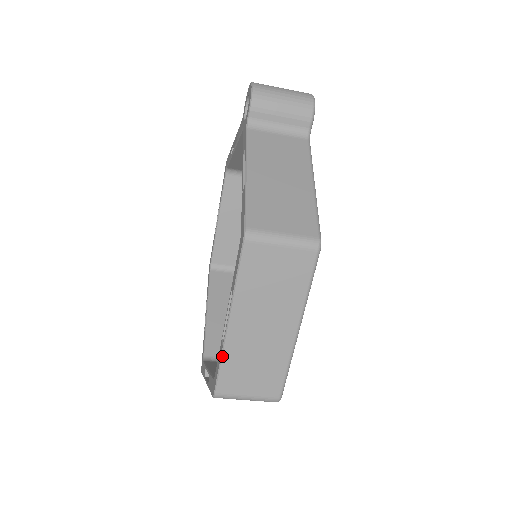
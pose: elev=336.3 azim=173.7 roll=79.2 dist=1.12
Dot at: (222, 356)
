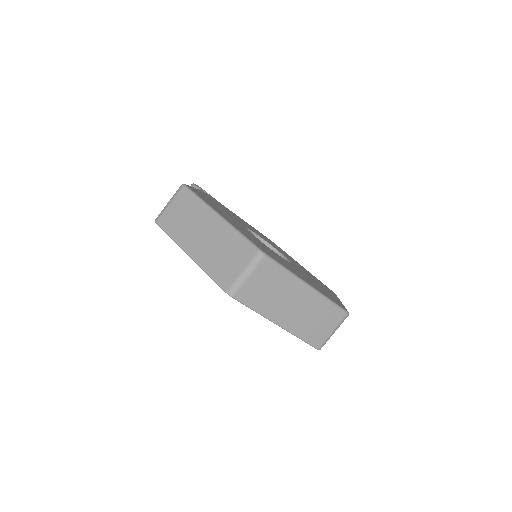
Dot at: (205, 271)
